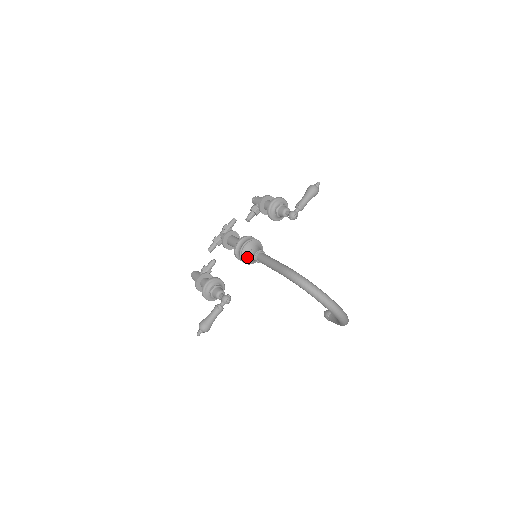
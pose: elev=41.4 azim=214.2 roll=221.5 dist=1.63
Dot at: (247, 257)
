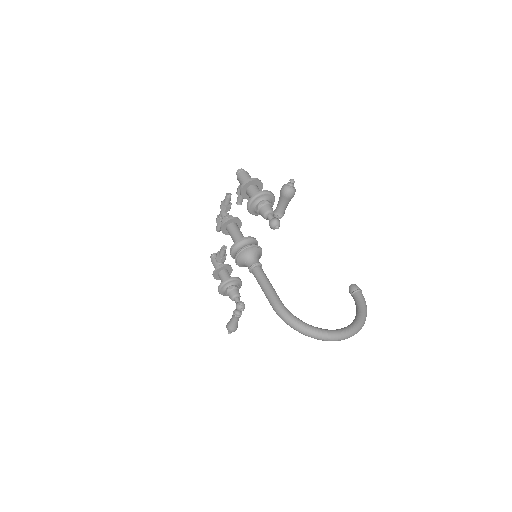
Dot at: (245, 266)
